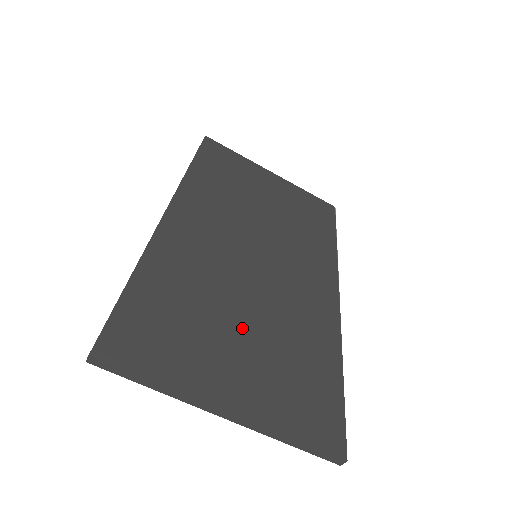
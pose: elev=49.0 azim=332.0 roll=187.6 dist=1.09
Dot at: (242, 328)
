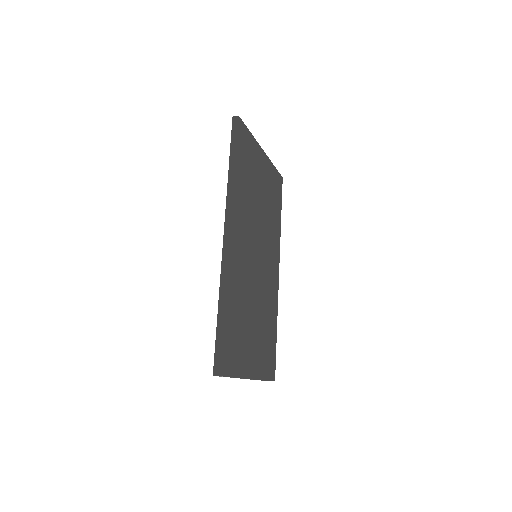
Dot at: (255, 325)
